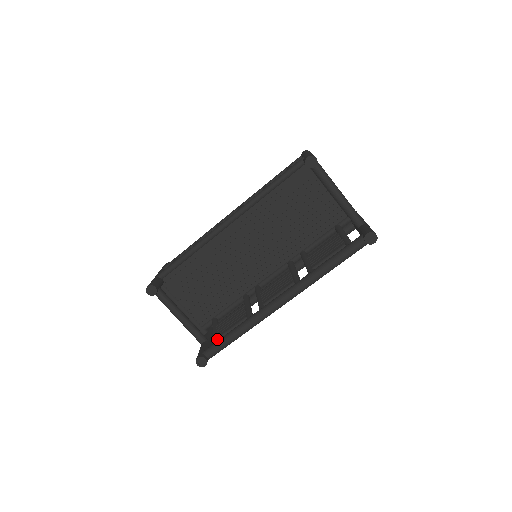
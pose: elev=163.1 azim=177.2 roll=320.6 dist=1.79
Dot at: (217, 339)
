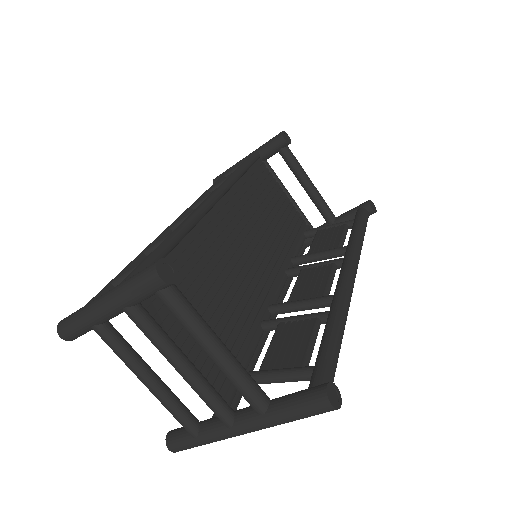
Dot at: (305, 366)
